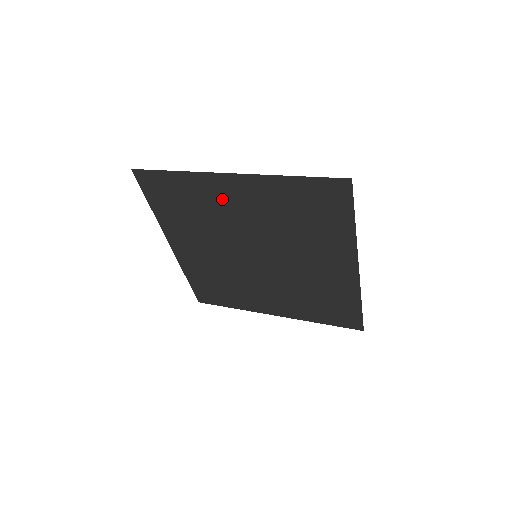
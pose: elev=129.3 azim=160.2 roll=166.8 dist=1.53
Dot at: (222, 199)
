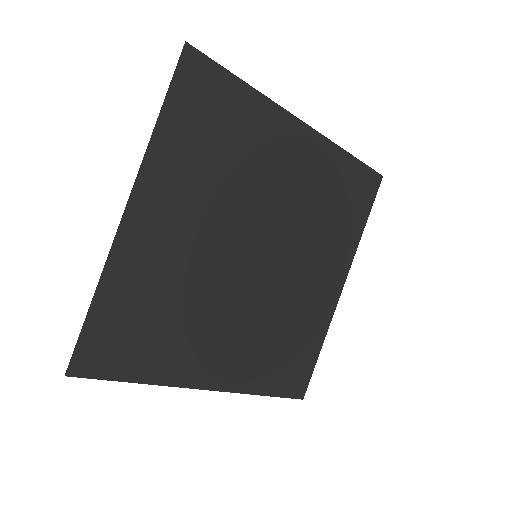
Dot at: (160, 249)
